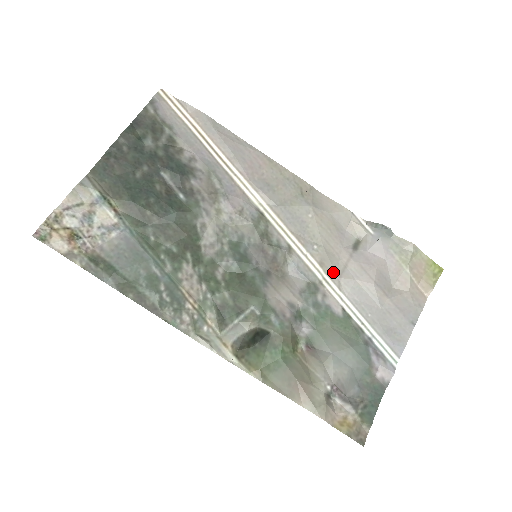
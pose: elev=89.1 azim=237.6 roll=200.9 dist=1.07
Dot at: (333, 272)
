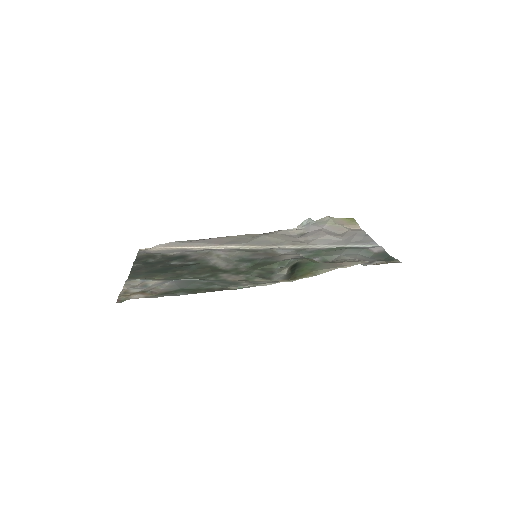
Dot at: (303, 244)
